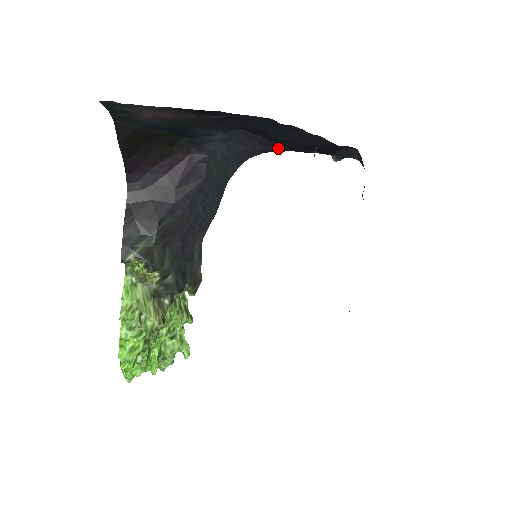
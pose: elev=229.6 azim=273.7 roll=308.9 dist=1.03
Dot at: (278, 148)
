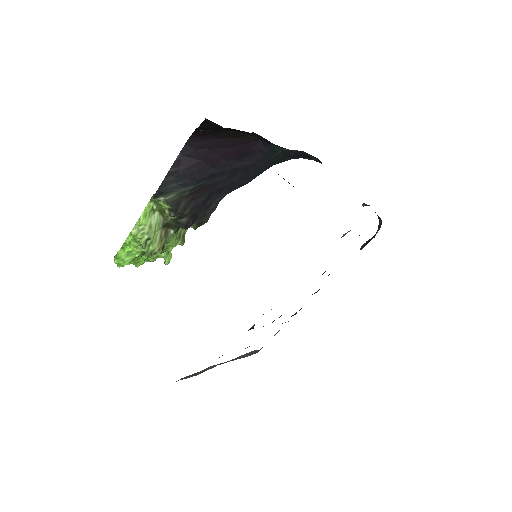
Dot at: occluded
